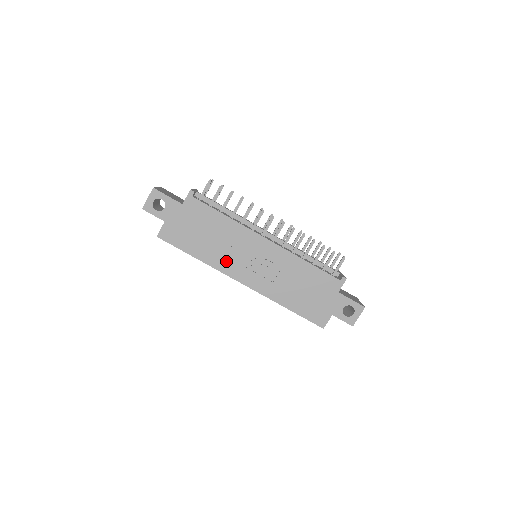
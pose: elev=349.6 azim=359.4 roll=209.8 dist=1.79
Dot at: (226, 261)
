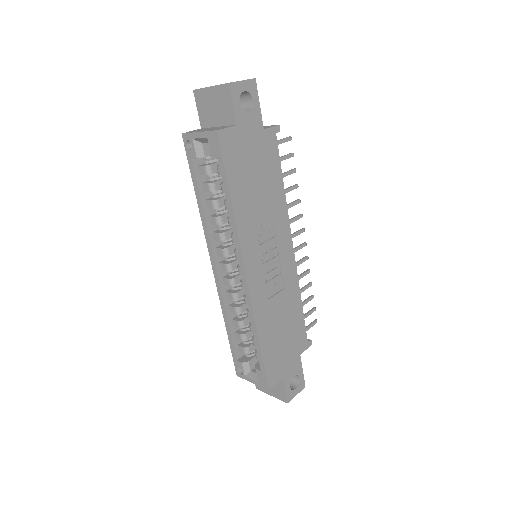
Dot at: (252, 234)
